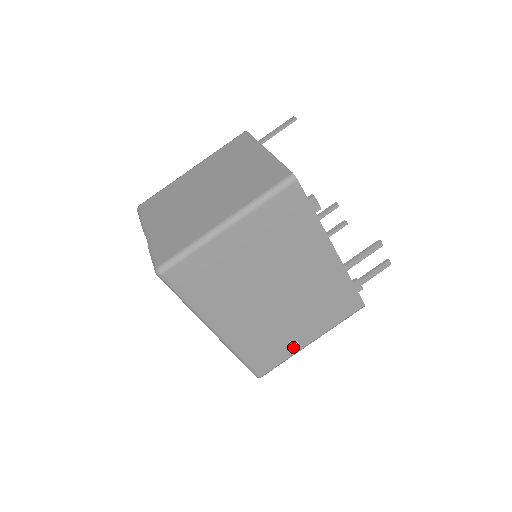
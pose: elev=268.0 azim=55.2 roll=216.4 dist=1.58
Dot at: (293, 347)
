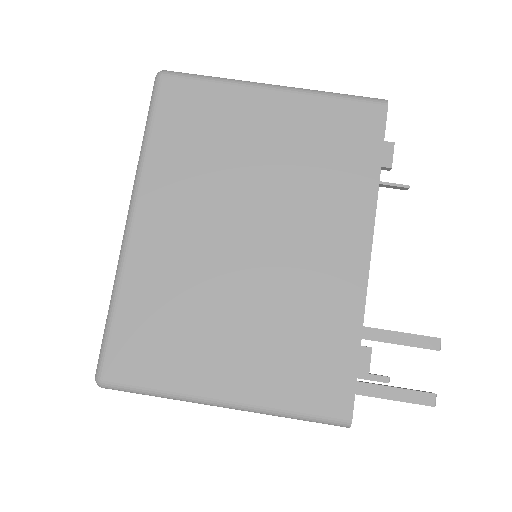
Dot at: (190, 374)
